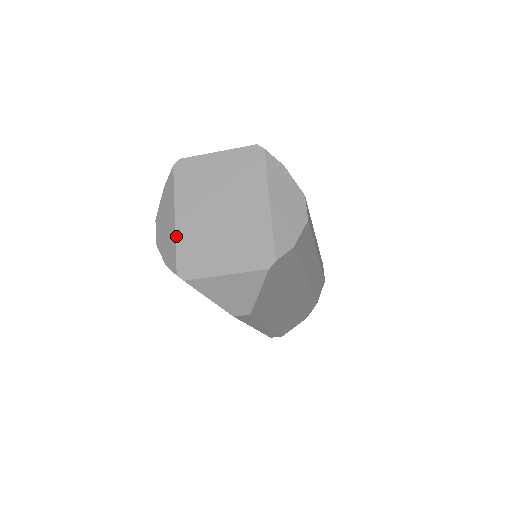
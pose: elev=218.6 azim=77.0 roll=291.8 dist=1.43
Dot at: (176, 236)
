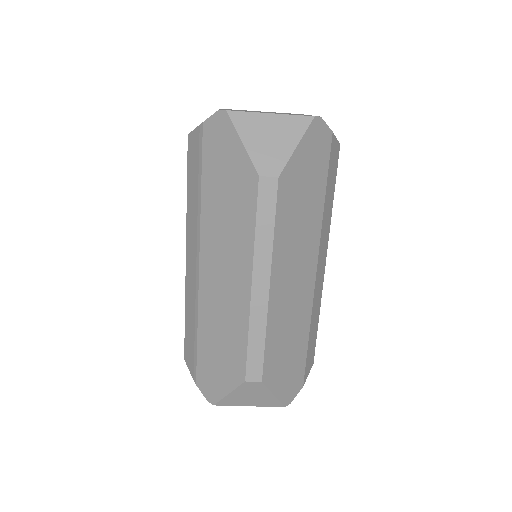
Dot at: occluded
